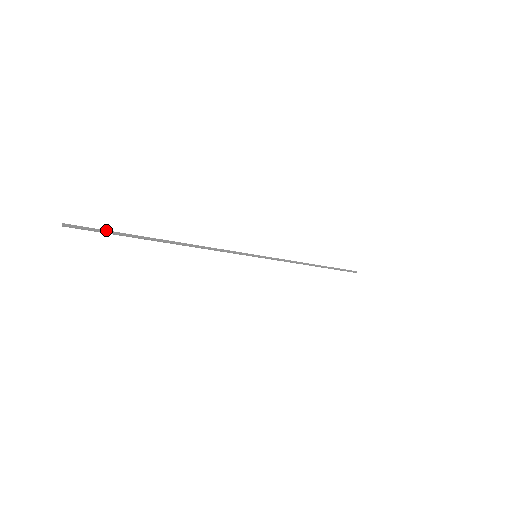
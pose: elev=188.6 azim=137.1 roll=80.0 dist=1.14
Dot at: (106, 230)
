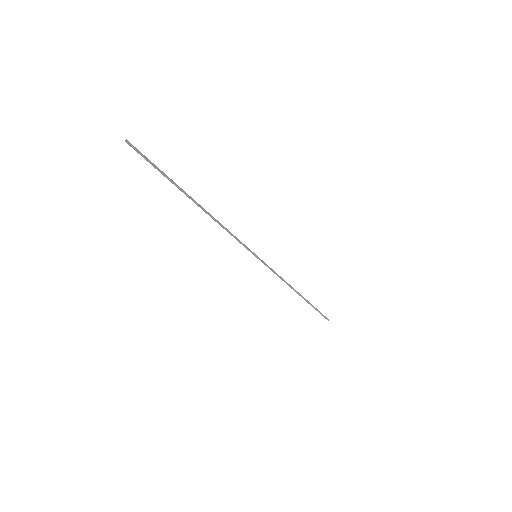
Dot at: (154, 164)
